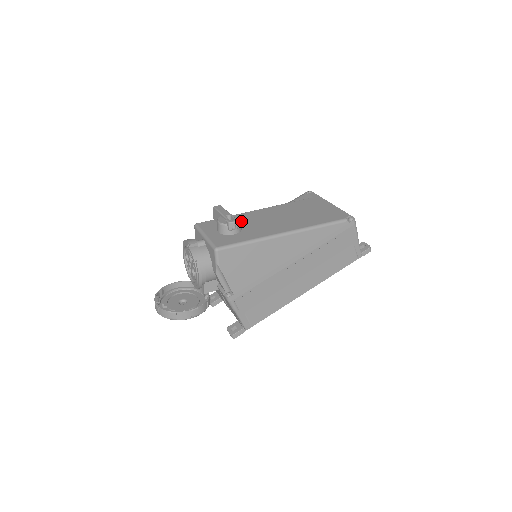
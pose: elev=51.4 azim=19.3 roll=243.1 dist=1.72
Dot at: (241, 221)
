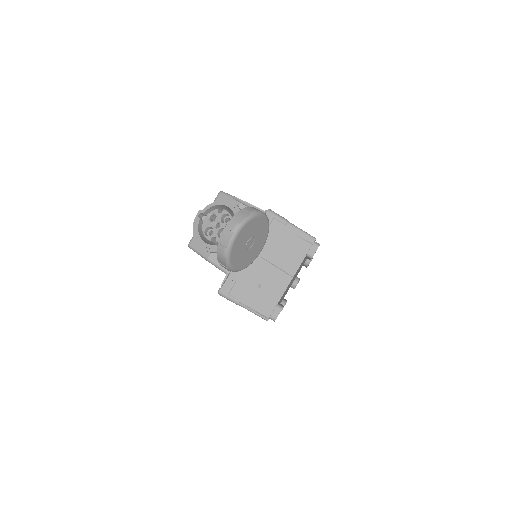
Dot at: occluded
